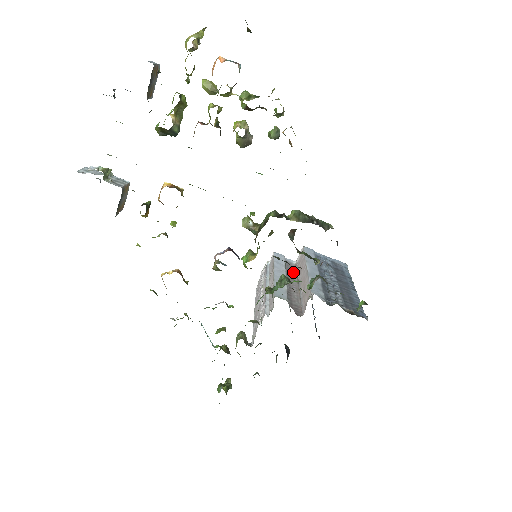
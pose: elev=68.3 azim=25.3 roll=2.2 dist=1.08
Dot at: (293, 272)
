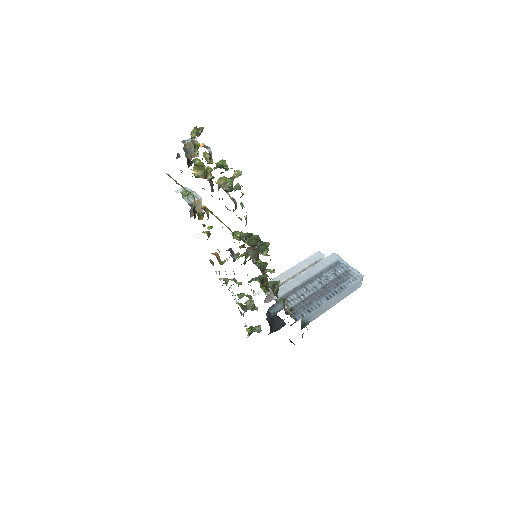
Dot at: occluded
